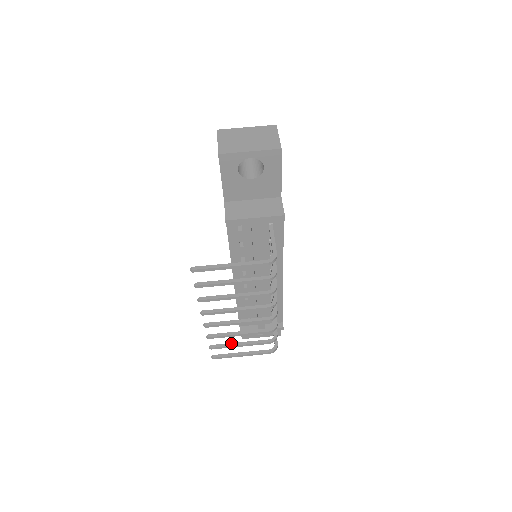
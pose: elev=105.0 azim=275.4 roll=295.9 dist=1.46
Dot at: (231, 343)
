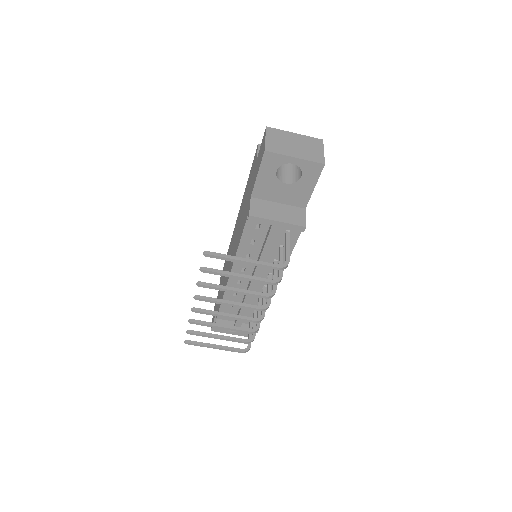
Dot at: (209, 333)
